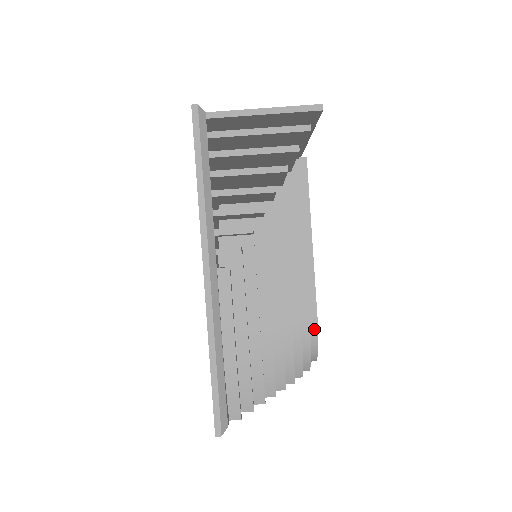
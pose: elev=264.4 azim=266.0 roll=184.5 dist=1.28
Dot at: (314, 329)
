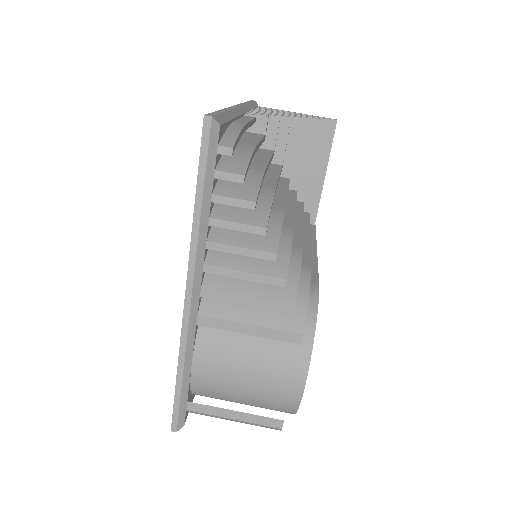
Dot at: (314, 291)
